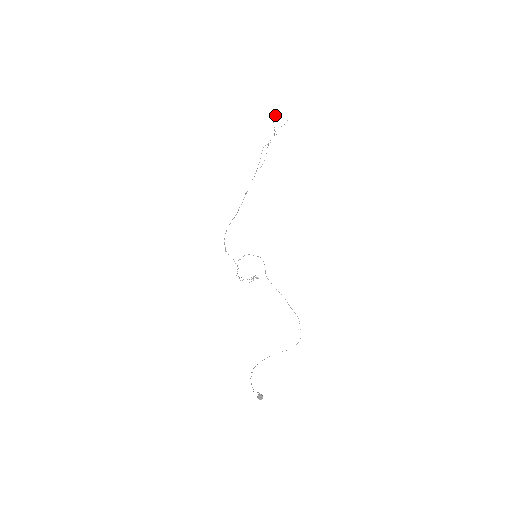
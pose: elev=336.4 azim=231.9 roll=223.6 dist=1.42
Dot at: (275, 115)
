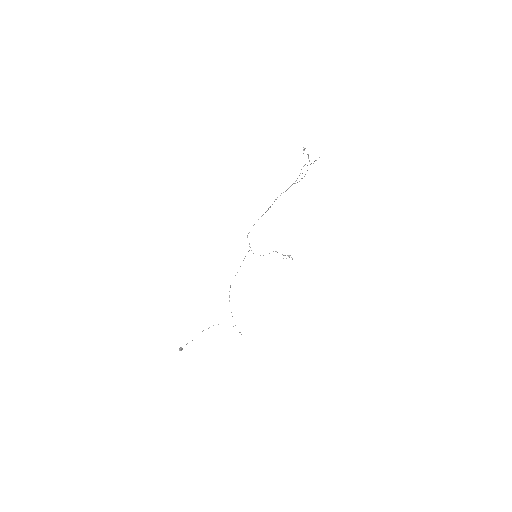
Dot at: (305, 148)
